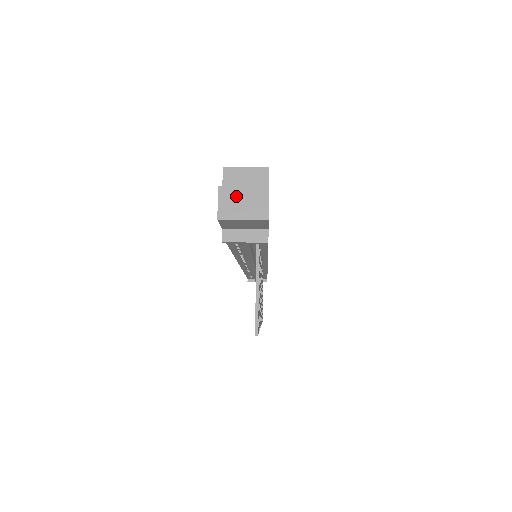
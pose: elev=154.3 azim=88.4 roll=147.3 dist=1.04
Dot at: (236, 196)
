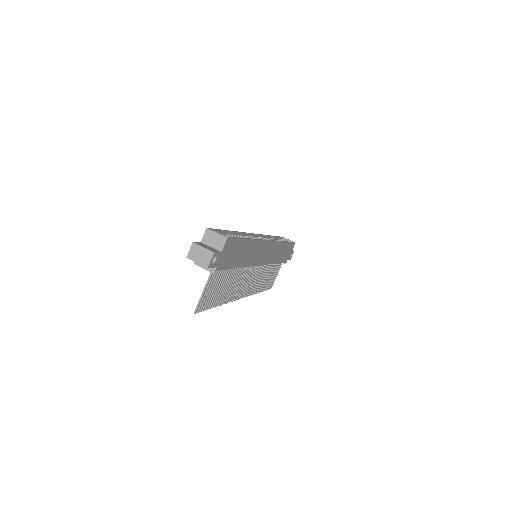
Dot at: (198, 250)
